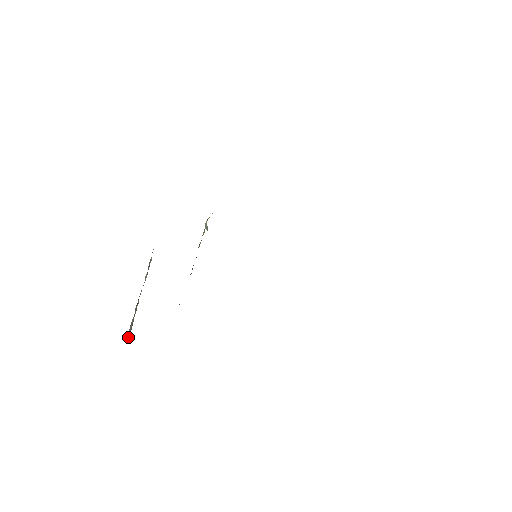
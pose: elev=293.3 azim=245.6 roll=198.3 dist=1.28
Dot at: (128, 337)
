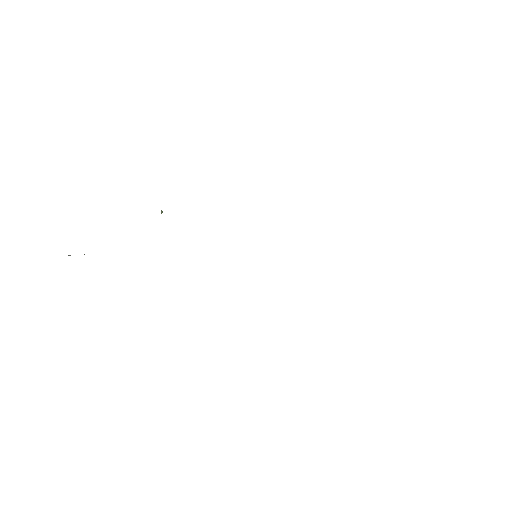
Dot at: occluded
